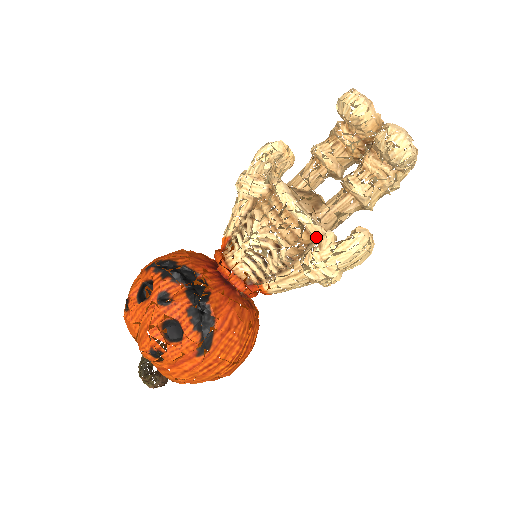
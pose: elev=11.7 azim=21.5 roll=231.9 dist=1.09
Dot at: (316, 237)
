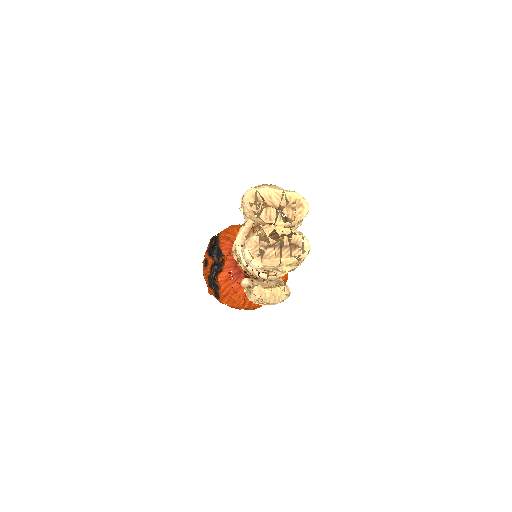
Dot at: (253, 274)
